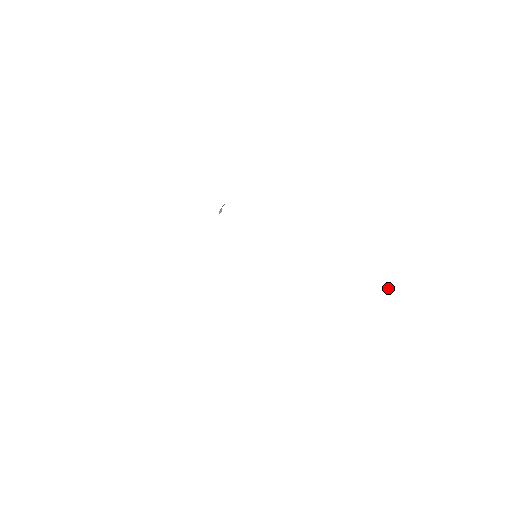
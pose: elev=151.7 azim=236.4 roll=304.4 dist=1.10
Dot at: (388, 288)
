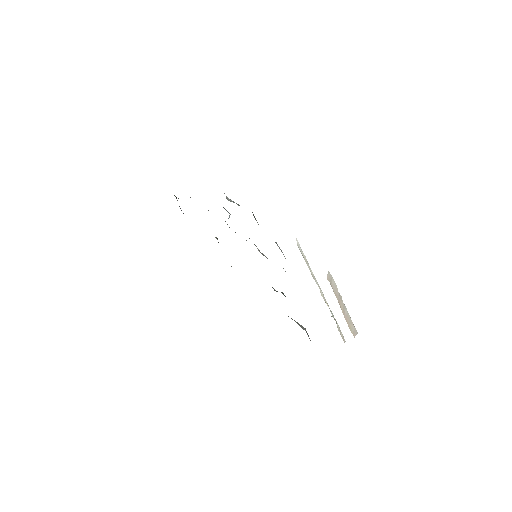
Dot at: (332, 314)
